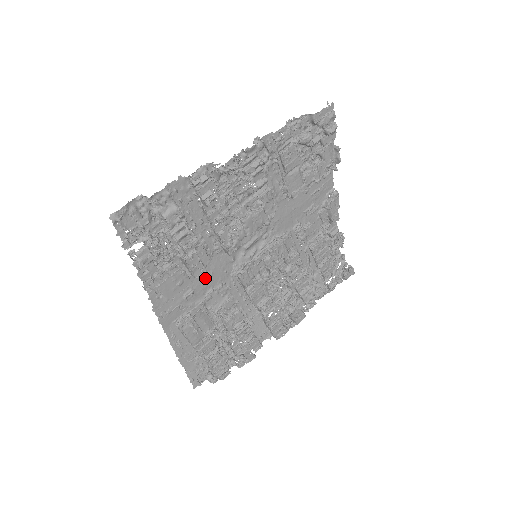
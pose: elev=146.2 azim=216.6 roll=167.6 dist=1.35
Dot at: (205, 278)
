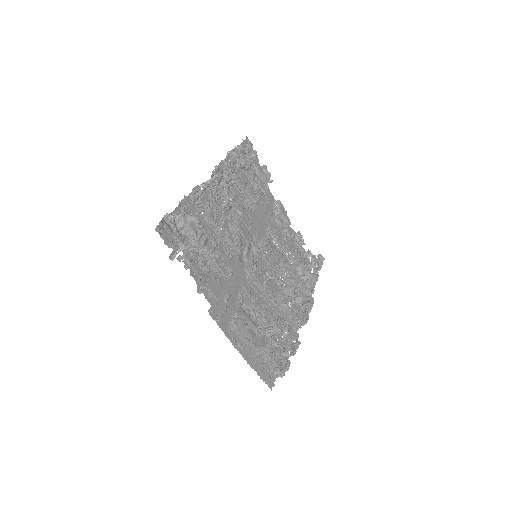
Dot at: (232, 282)
